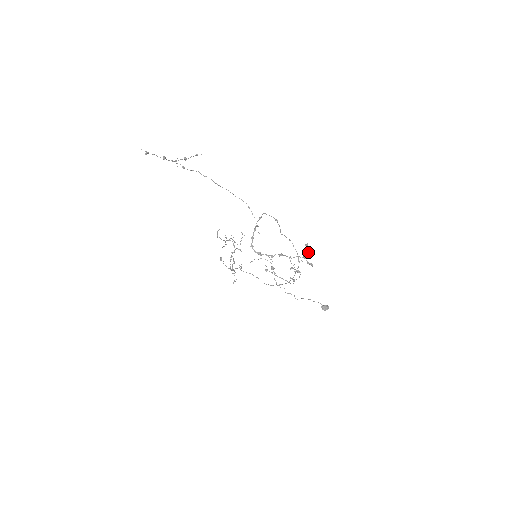
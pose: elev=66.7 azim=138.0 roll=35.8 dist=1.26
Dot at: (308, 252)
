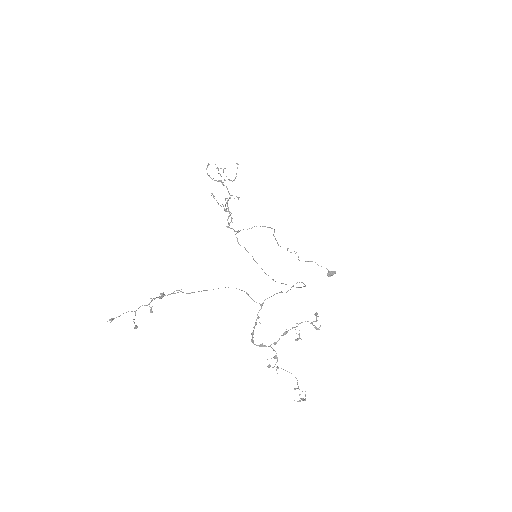
Dot at: (316, 321)
